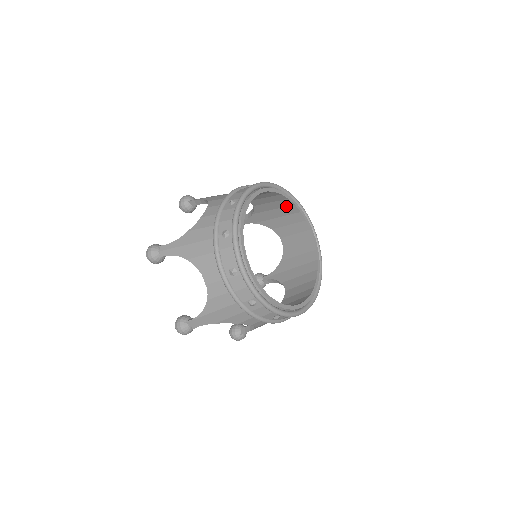
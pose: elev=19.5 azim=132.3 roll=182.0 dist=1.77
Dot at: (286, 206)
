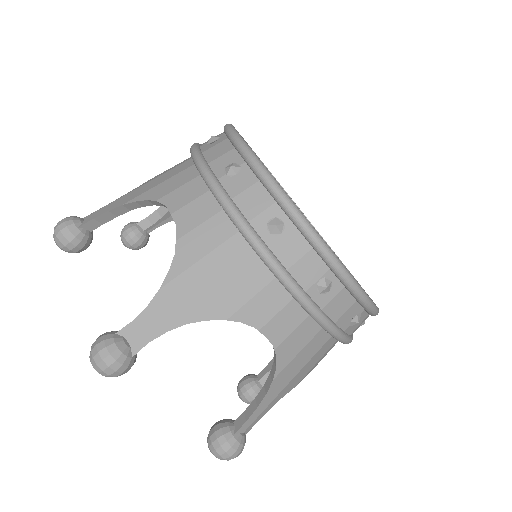
Dot at: occluded
